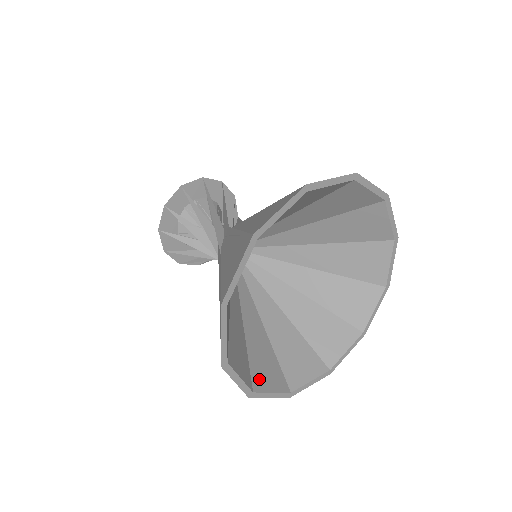
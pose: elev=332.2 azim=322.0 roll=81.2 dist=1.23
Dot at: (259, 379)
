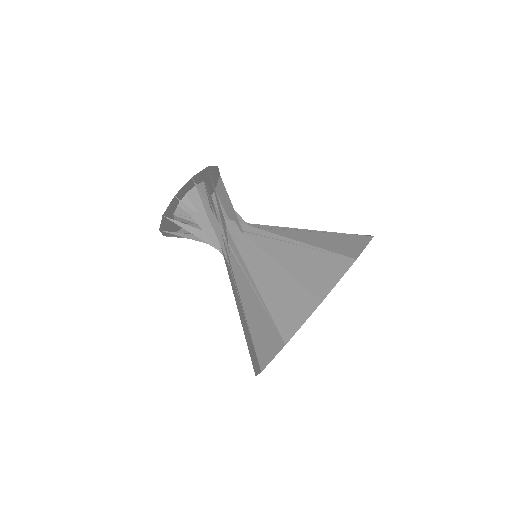
Dot at: occluded
